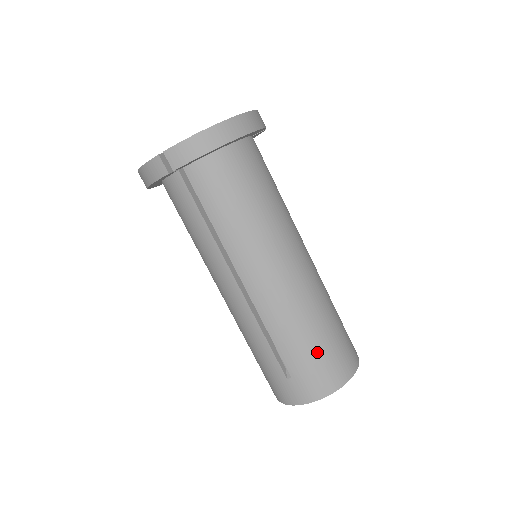
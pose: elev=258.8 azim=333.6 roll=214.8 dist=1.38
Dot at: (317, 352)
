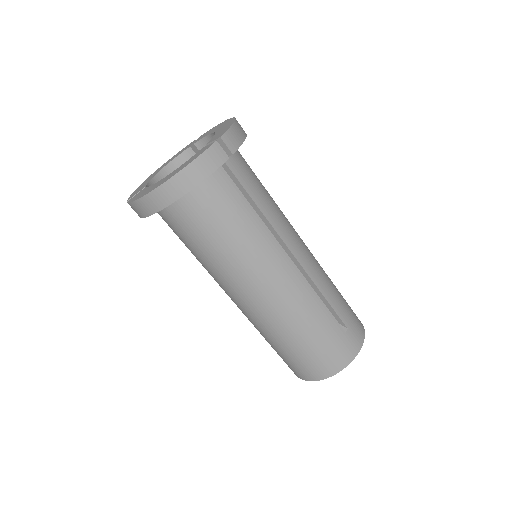
Dot at: (293, 355)
